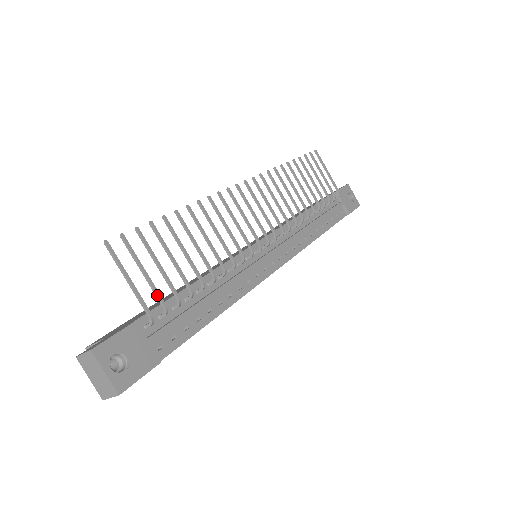
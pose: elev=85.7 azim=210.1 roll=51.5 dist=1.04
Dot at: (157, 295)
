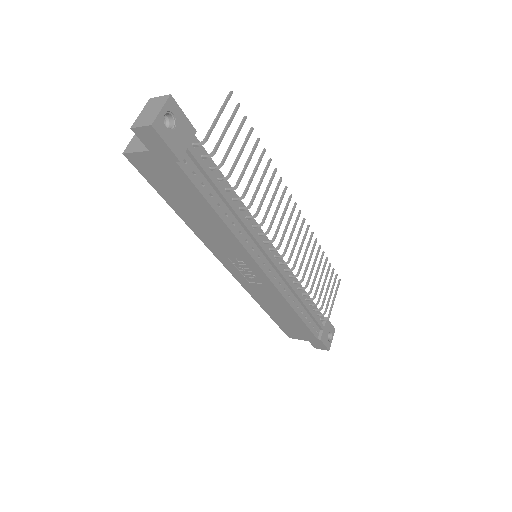
Dot at: (219, 143)
